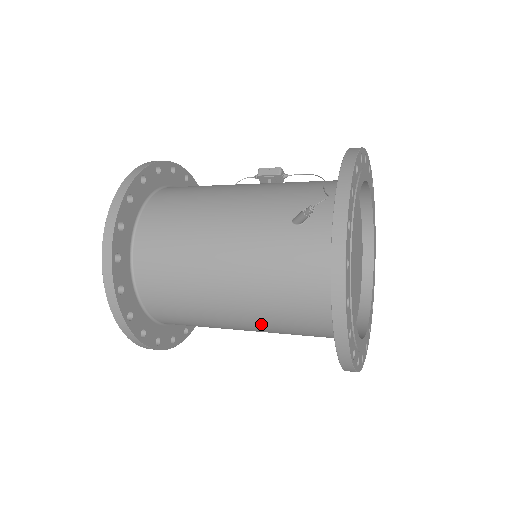
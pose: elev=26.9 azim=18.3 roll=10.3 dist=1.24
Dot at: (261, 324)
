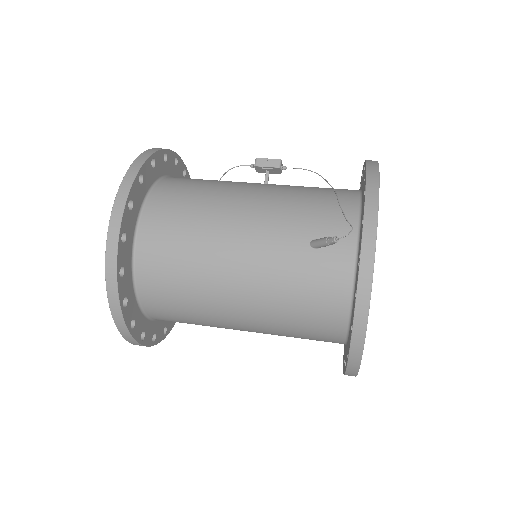
Dot at: (267, 332)
